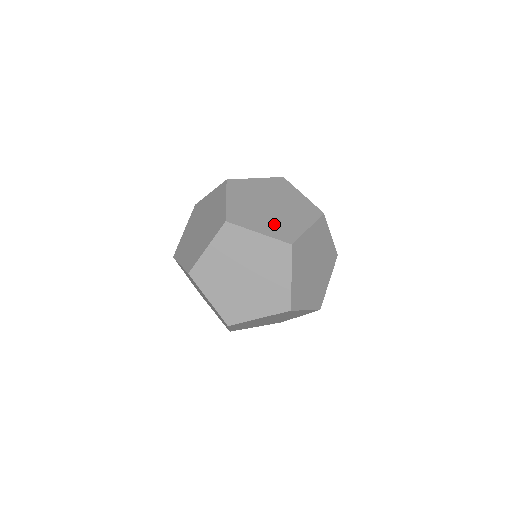
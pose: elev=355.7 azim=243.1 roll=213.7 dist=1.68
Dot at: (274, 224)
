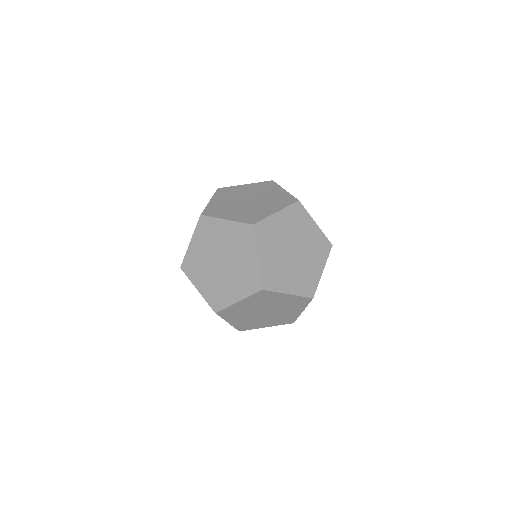
Dot at: (244, 212)
